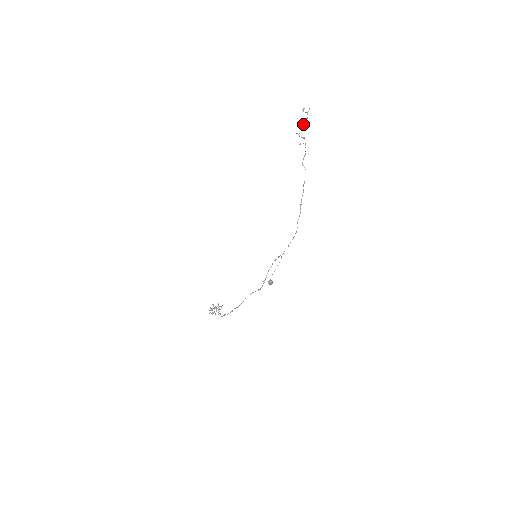
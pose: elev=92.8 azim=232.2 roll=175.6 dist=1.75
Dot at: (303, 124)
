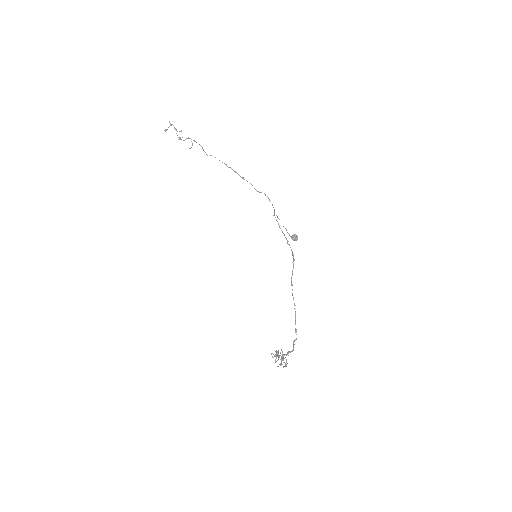
Dot at: occluded
